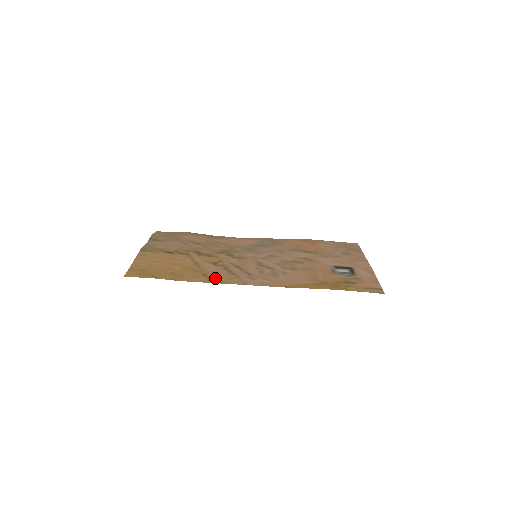
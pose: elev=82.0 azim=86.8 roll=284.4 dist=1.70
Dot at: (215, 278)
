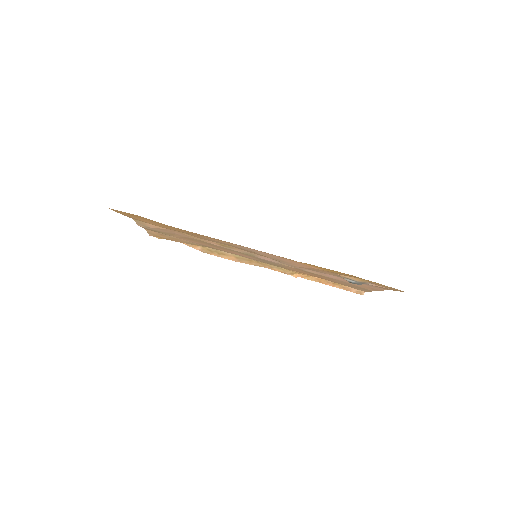
Dot at: (210, 238)
